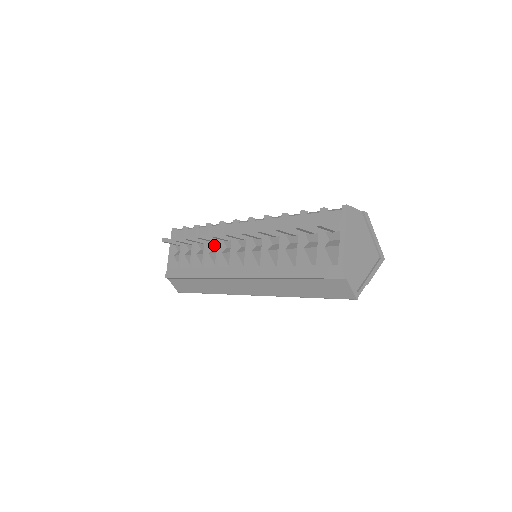
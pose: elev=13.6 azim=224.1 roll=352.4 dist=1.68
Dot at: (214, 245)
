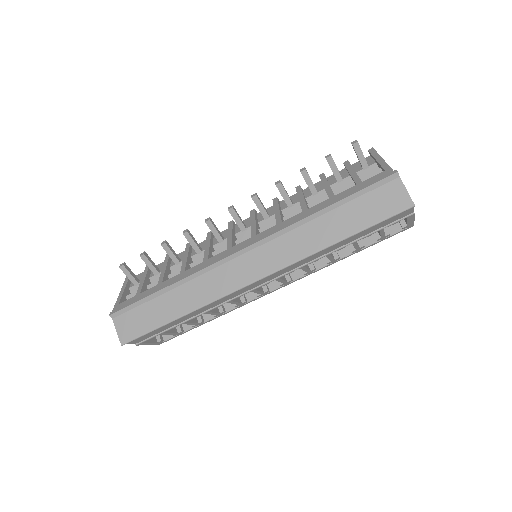
Dot at: (196, 259)
